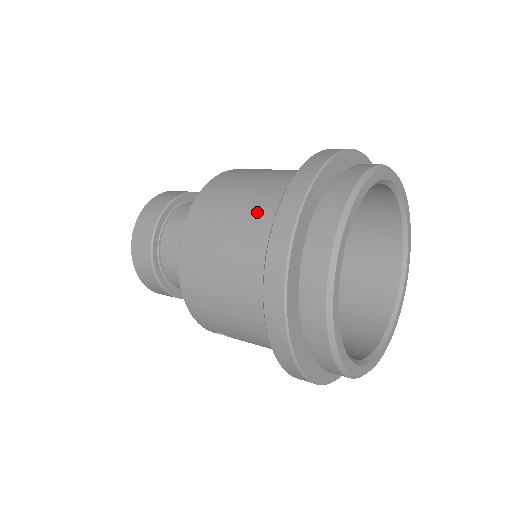
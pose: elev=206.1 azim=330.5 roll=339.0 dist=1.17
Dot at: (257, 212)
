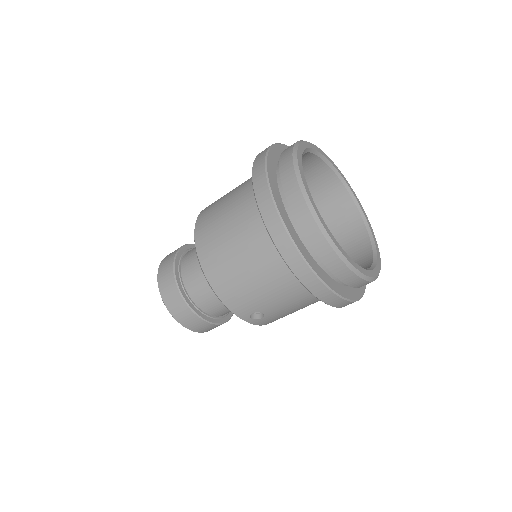
Dot at: (241, 198)
